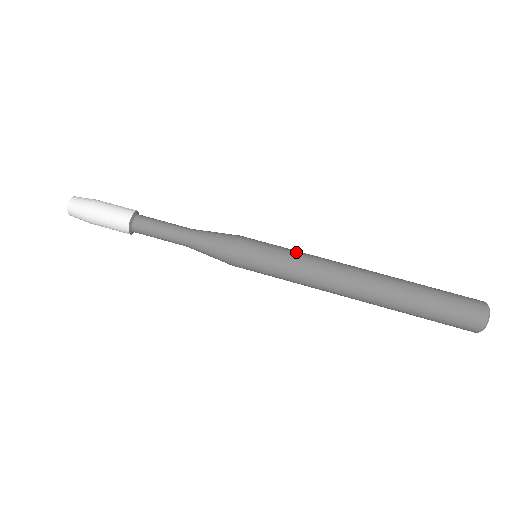
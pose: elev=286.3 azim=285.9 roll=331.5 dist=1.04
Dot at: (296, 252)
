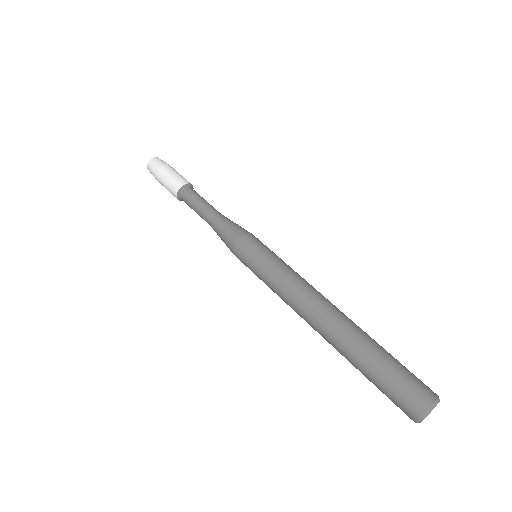
Dot at: occluded
